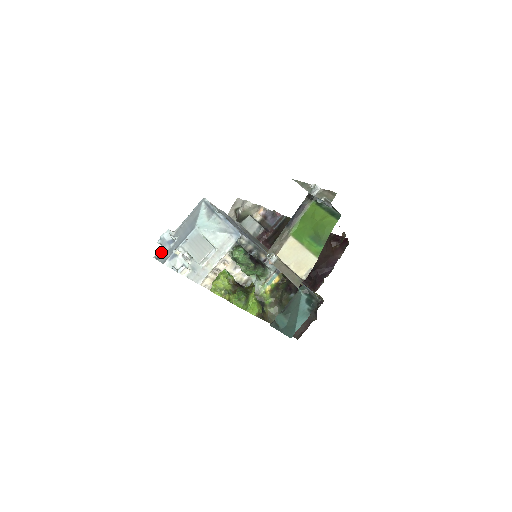
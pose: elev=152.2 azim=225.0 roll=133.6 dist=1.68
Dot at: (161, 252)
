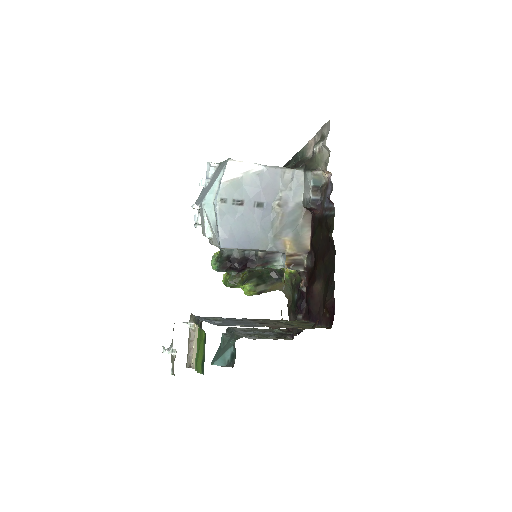
Dot at: occluded
